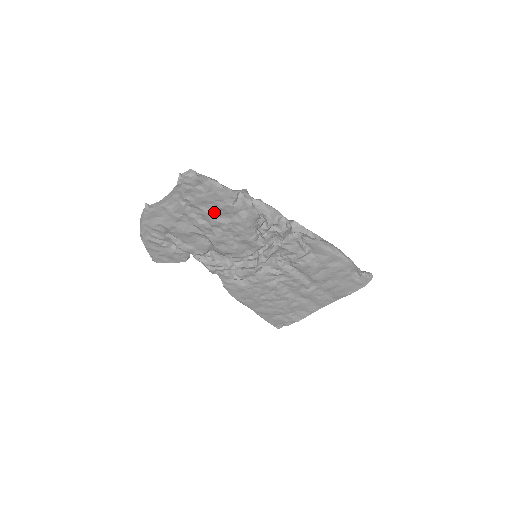
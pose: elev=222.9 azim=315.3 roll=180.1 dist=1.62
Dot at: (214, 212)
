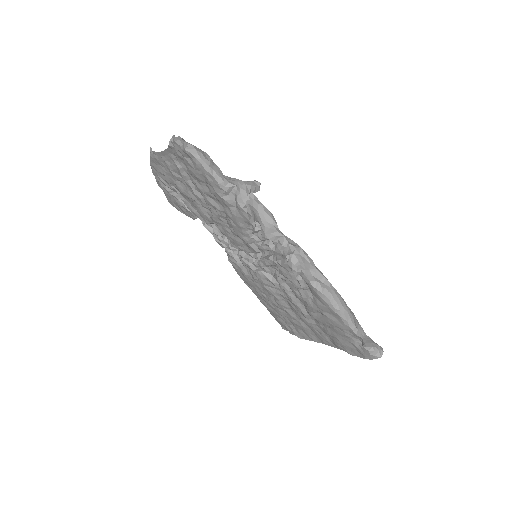
Dot at: (206, 192)
